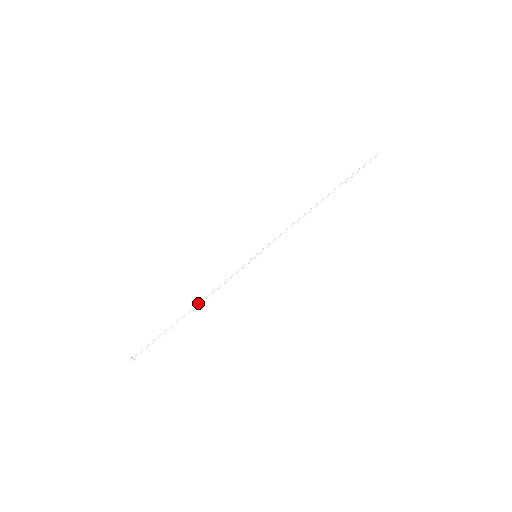
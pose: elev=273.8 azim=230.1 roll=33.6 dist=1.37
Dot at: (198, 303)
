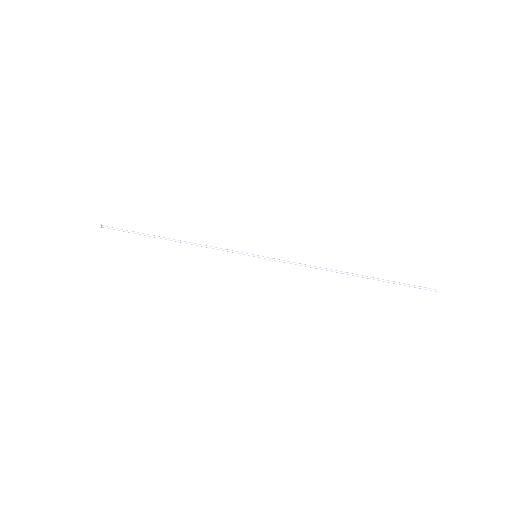
Dot at: (181, 241)
